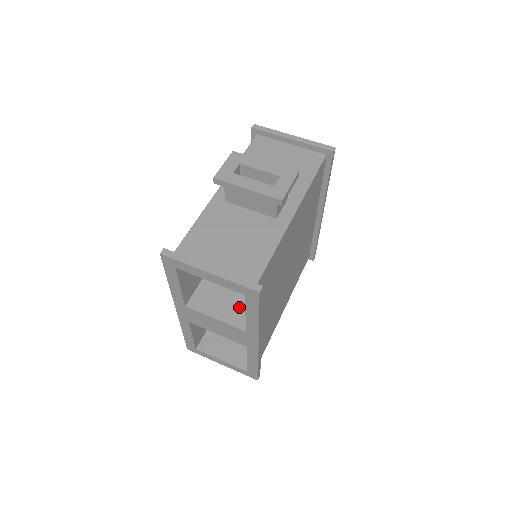
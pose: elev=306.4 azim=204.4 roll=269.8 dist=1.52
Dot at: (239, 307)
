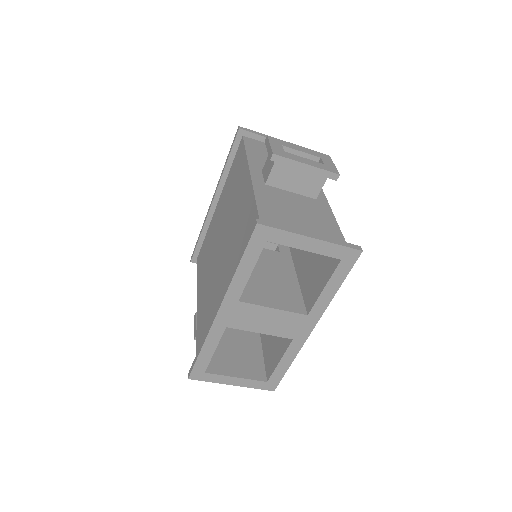
Dot at: (286, 295)
